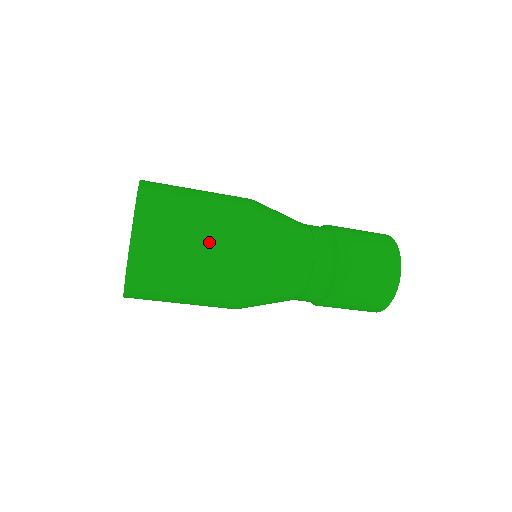
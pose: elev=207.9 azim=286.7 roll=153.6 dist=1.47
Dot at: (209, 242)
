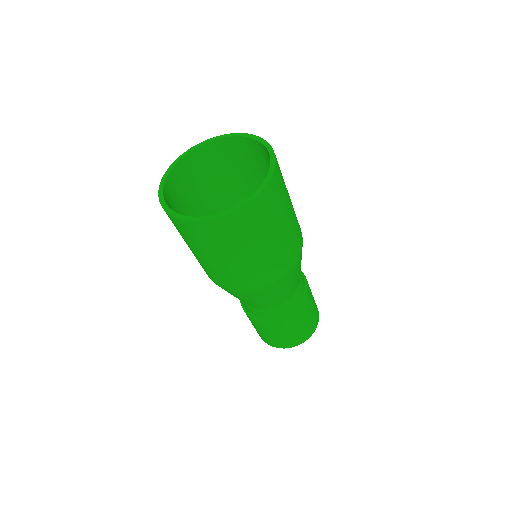
Dot at: (284, 238)
